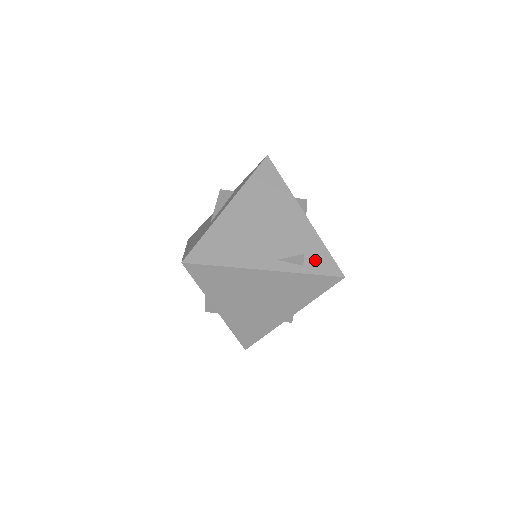
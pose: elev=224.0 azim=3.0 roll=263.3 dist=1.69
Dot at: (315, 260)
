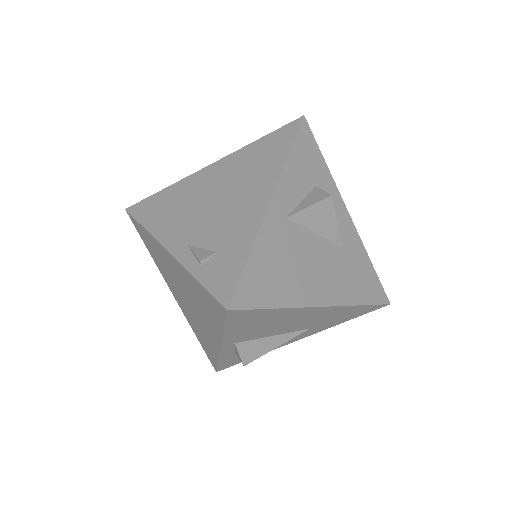
Dot at: (220, 266)
